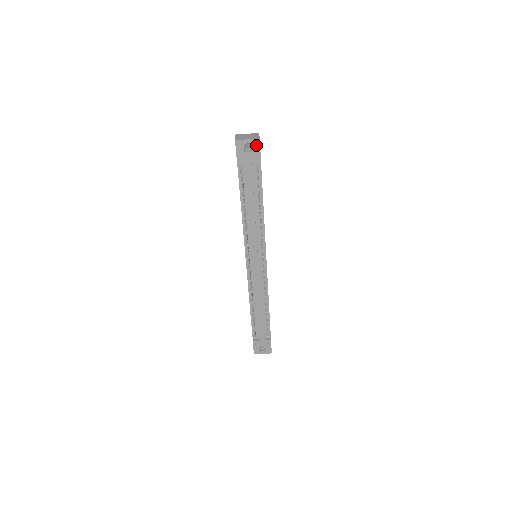
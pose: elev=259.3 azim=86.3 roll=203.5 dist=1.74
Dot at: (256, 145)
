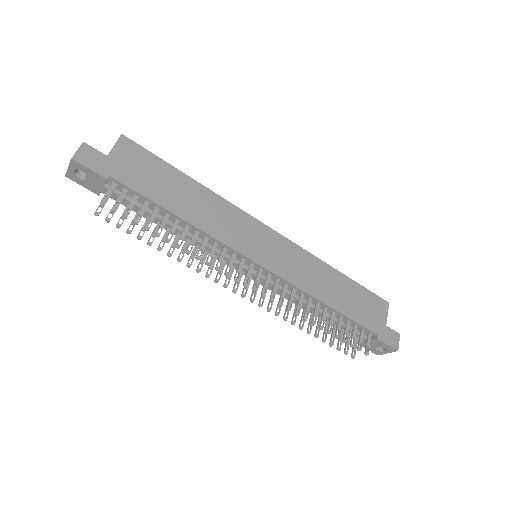
Dot at: (79, 167)
